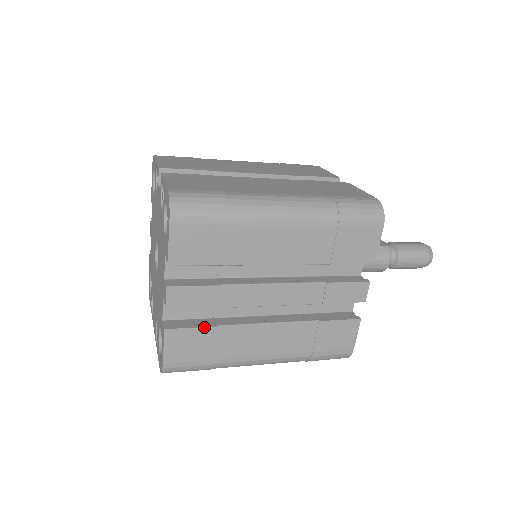
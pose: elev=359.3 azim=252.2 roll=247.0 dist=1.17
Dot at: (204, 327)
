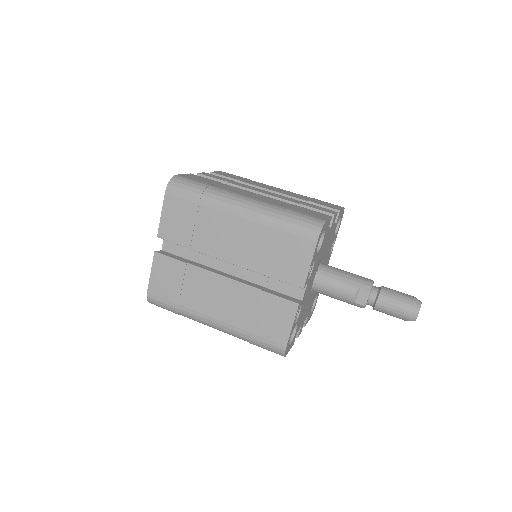
Dot at: occluded
